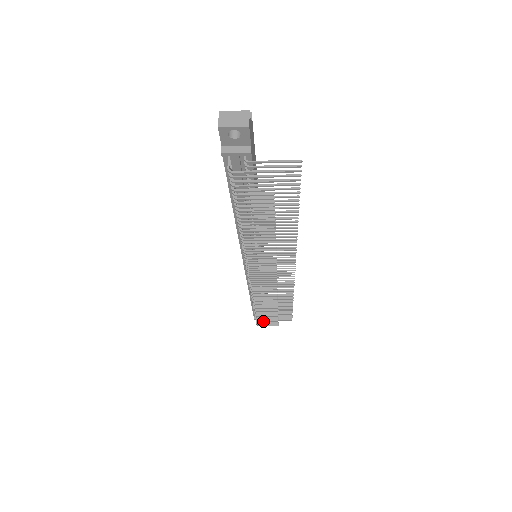
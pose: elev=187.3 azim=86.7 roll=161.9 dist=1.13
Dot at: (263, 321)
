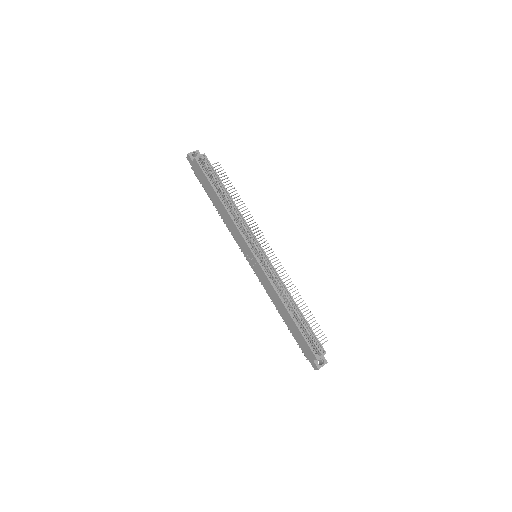
Dot at: occluded
